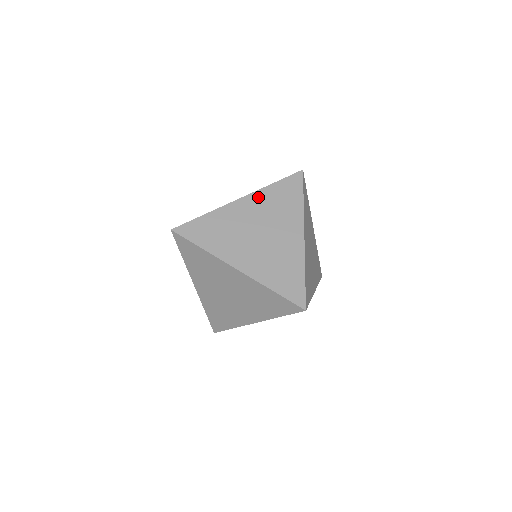
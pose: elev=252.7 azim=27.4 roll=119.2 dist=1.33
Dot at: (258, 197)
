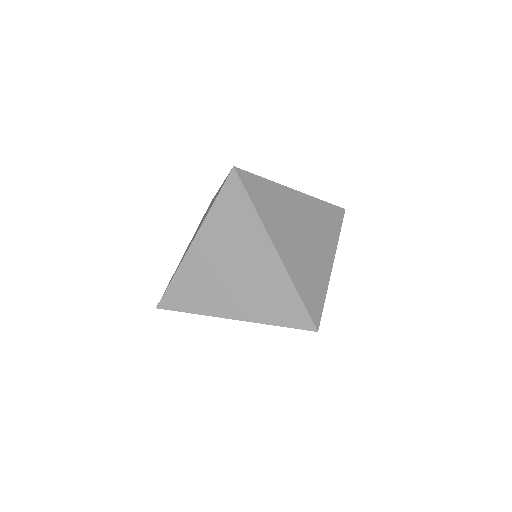
Dot at: (208, 230)
